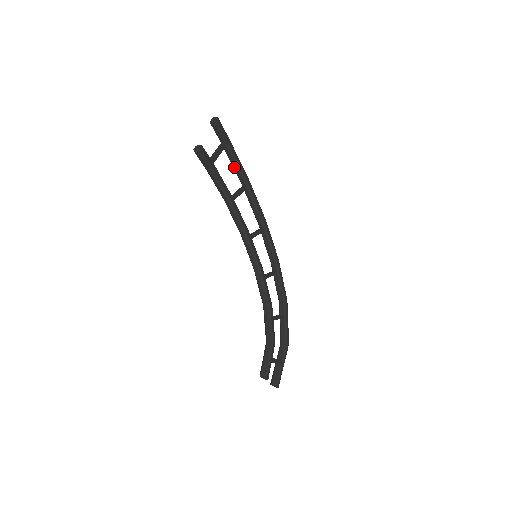
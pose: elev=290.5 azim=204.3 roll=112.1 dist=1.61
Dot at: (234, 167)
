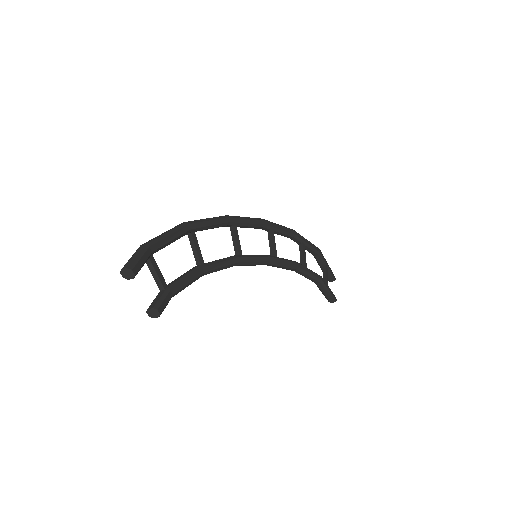
Dot at: (170, 243)
